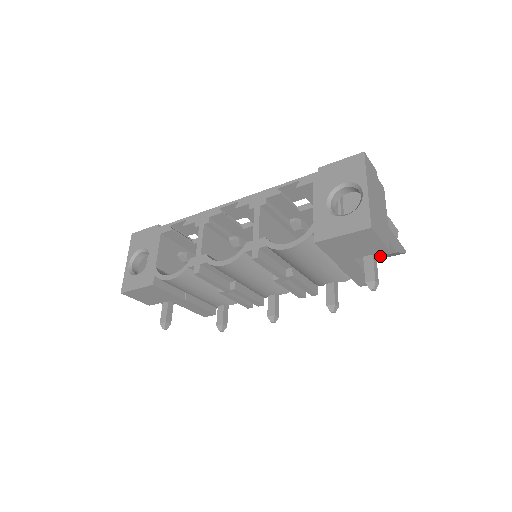
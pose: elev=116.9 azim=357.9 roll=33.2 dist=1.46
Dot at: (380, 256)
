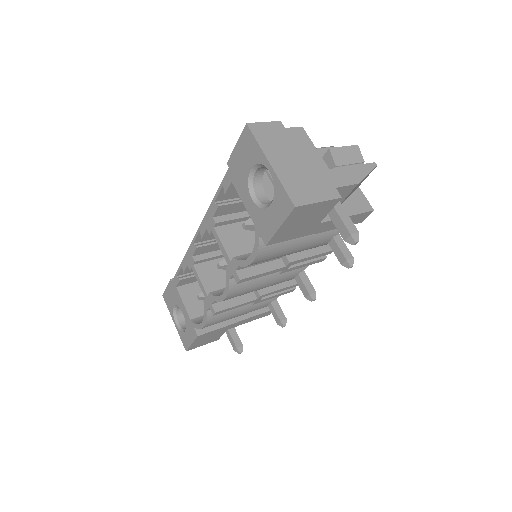
Dot at: (348, 195)
